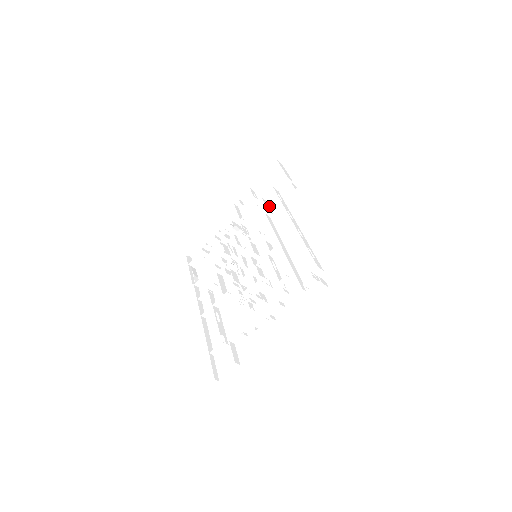
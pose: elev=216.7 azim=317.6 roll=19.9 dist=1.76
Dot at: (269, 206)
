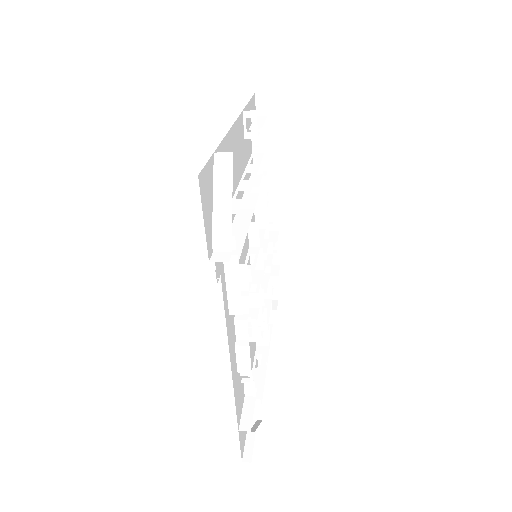
Dot at: occluded
